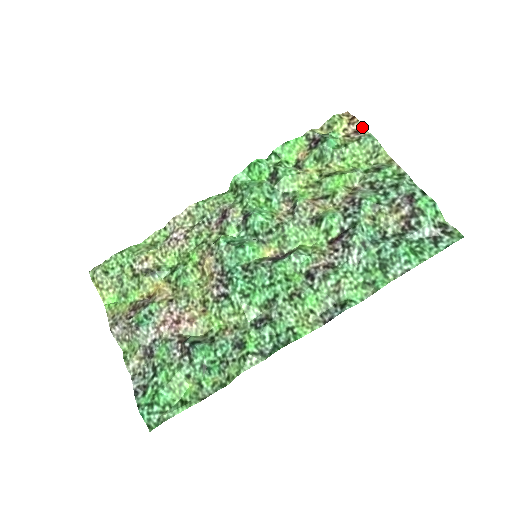
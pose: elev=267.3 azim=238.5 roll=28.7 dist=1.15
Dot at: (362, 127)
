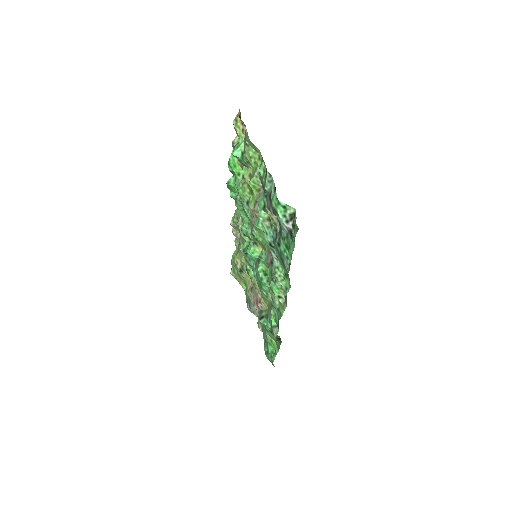
Dot at: (245, 126)
